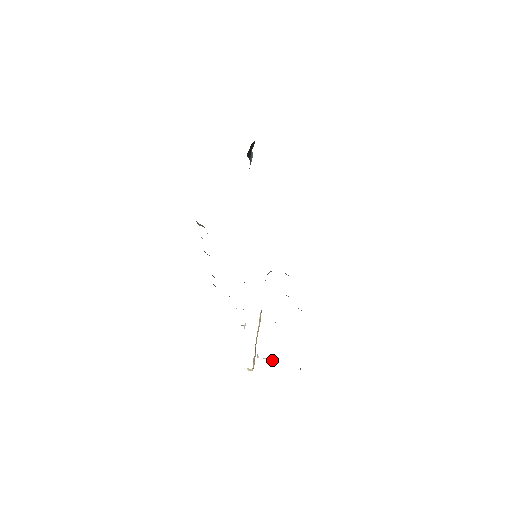
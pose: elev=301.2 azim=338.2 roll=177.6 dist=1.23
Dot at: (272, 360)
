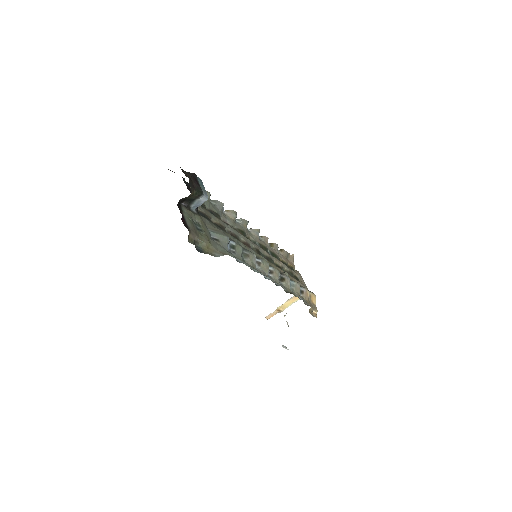
Dot at: (288, 326)
